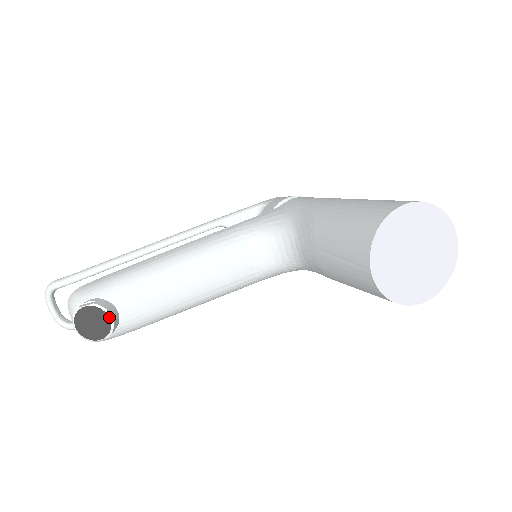
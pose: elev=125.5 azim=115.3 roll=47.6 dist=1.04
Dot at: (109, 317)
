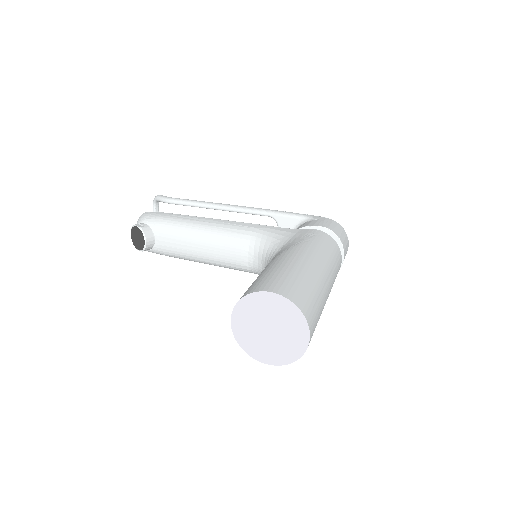
Dot at: (145, 240)
